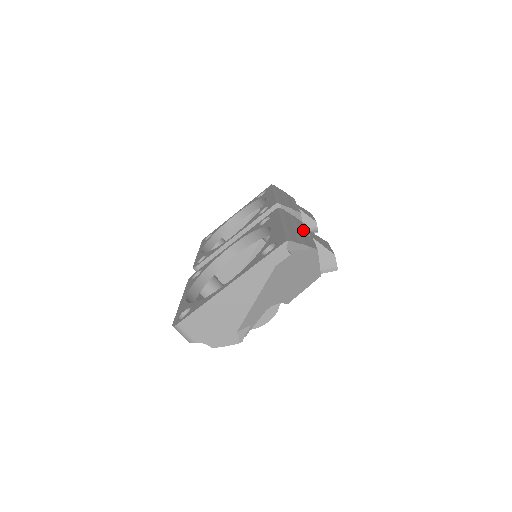
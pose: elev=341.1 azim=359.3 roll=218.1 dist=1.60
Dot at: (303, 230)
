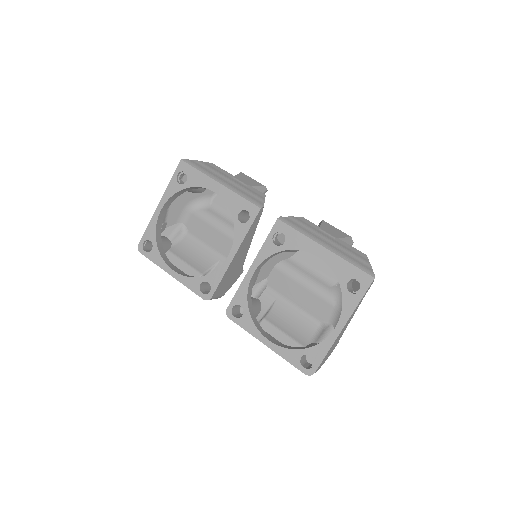
Dot at: (327, 236)
